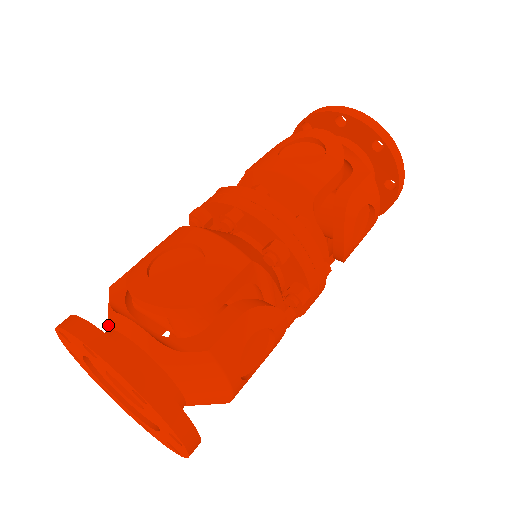
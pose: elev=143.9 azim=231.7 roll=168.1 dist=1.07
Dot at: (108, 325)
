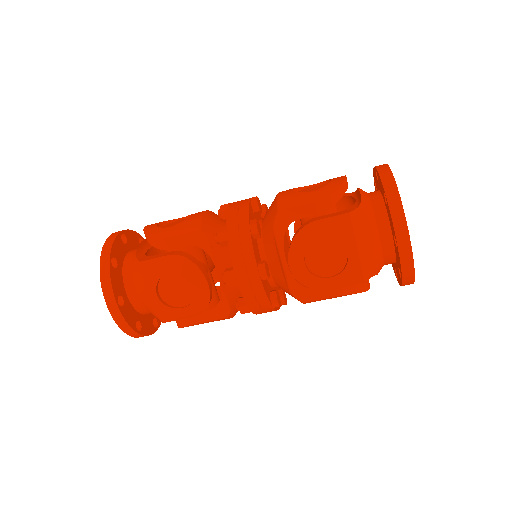
Dot at: occluded
